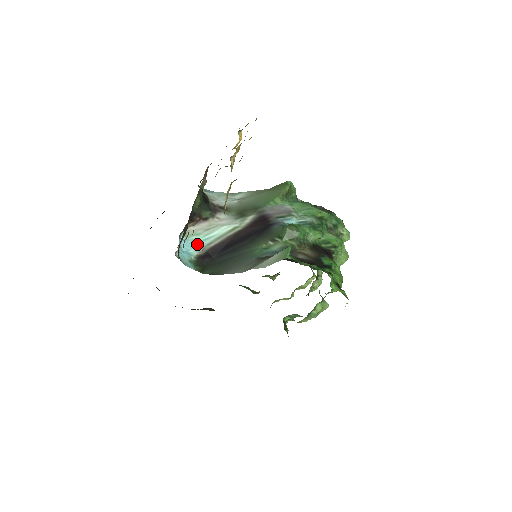
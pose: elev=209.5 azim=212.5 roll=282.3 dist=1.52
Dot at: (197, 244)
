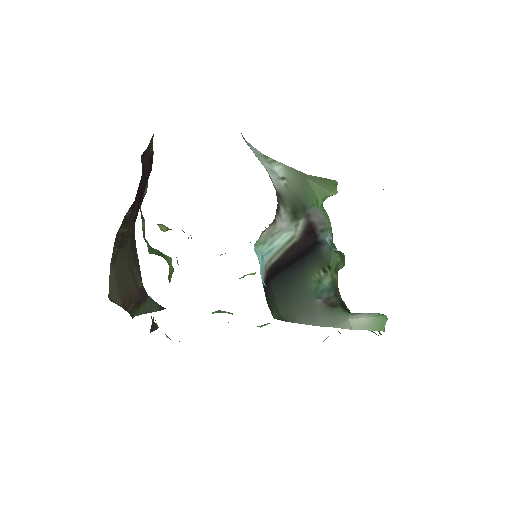
Dot at: (263, 260)
